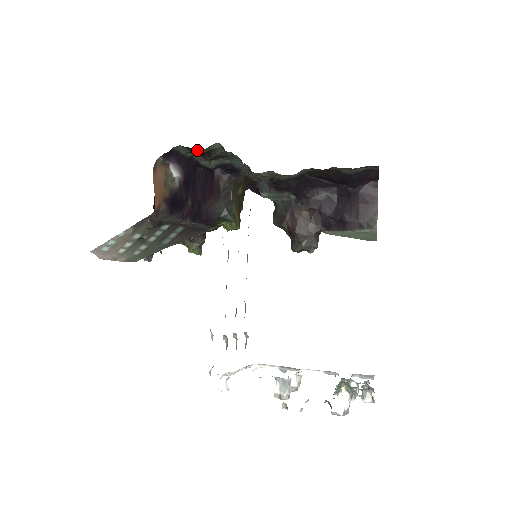
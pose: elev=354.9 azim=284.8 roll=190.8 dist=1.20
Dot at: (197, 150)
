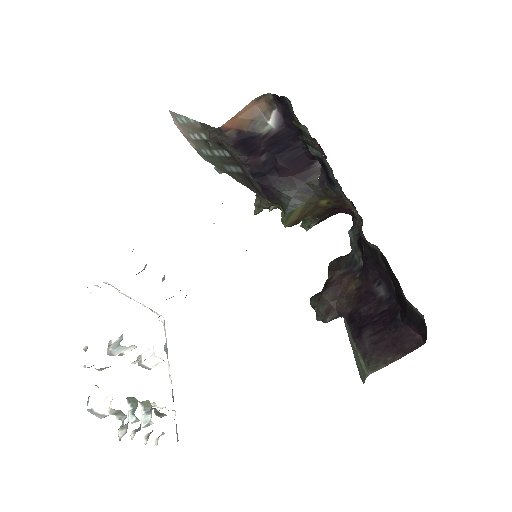
Dot at: occluded
